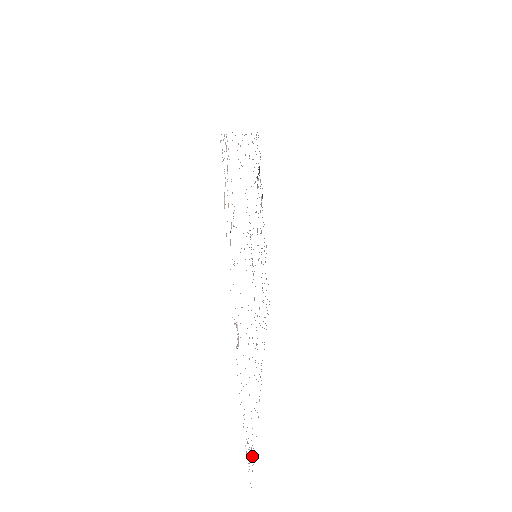
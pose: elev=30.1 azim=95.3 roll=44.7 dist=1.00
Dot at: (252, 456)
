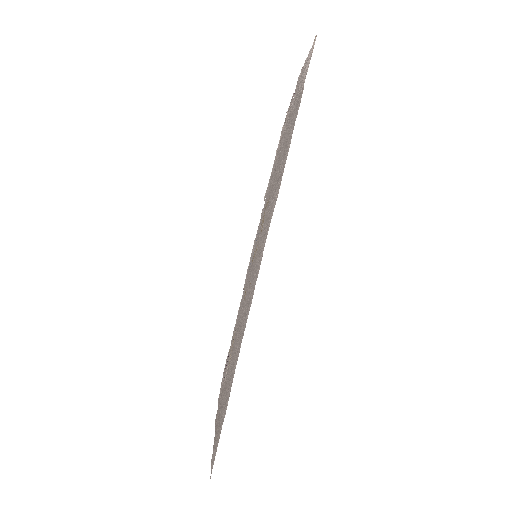
Dot at: occluded
